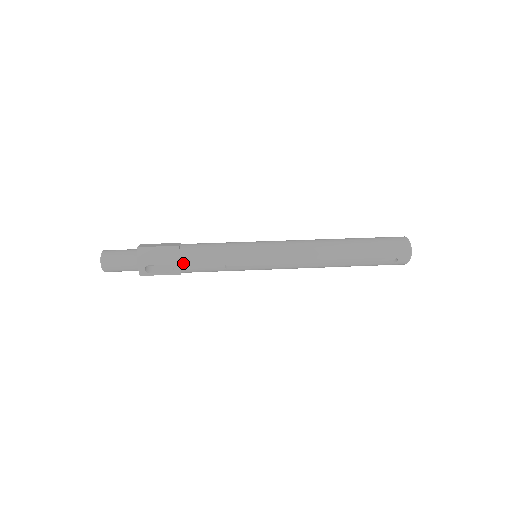
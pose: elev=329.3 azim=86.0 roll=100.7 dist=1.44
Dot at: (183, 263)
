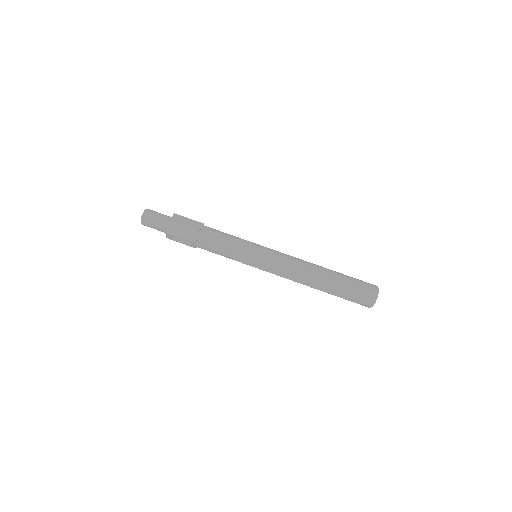
Dot at: (198, 244)
